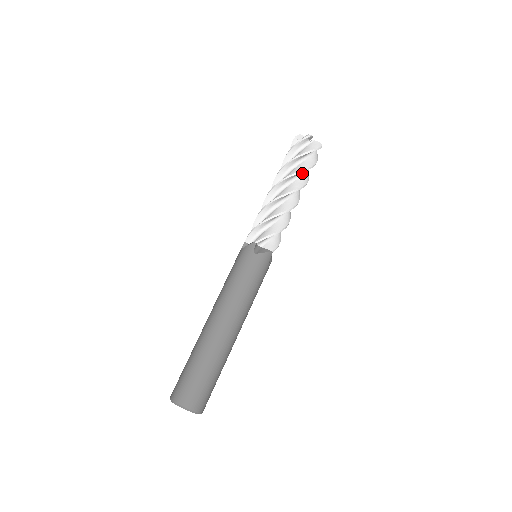
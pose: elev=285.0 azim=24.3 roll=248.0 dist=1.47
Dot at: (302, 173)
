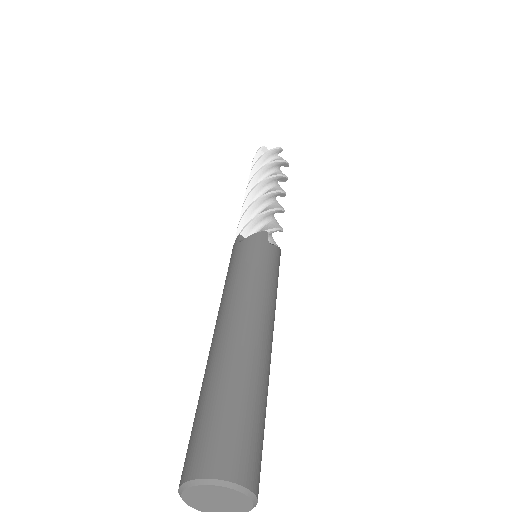
Dot at: occluded
